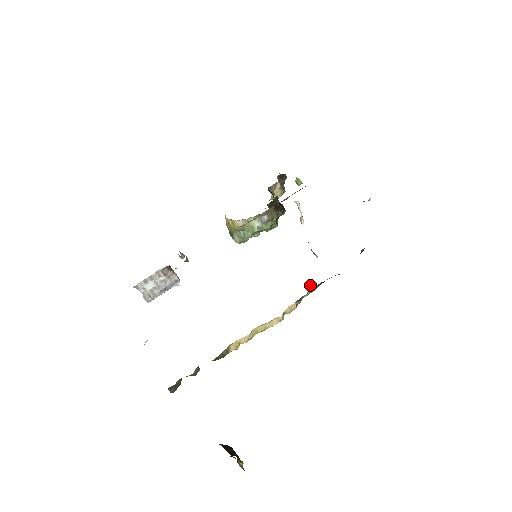
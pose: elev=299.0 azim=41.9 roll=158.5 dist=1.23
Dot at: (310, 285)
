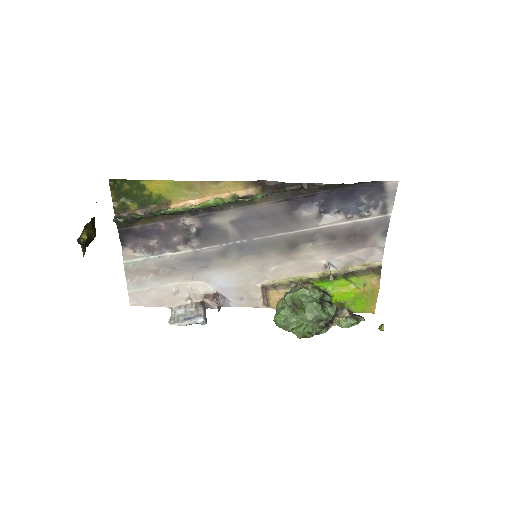
Dot at: (256, 195)
